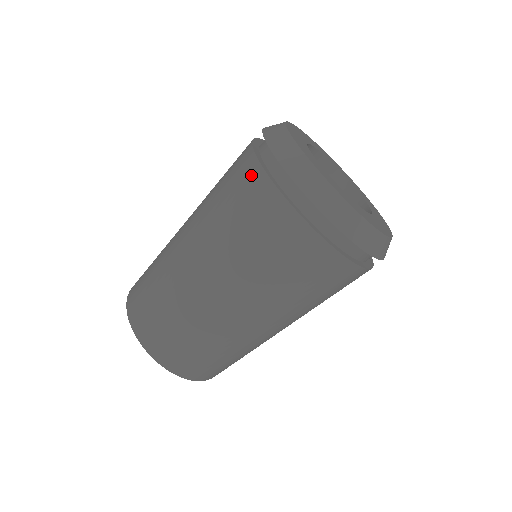
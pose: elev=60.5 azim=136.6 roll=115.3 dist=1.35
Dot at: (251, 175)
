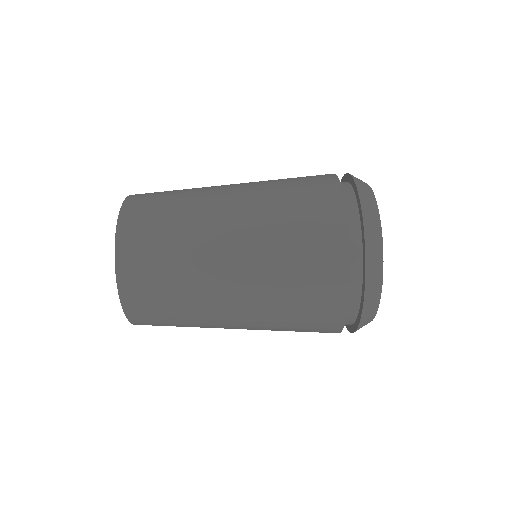
Dot at: (330, 193)
